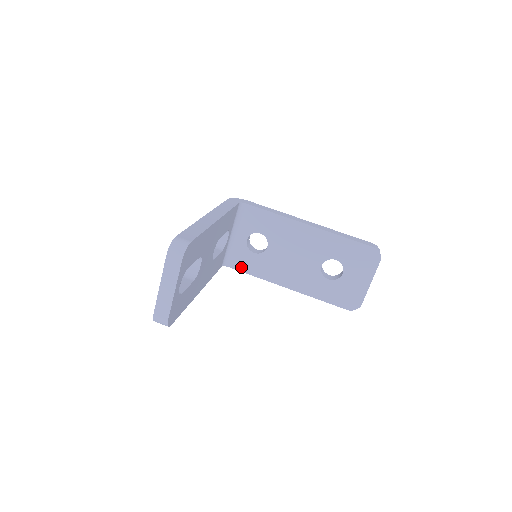
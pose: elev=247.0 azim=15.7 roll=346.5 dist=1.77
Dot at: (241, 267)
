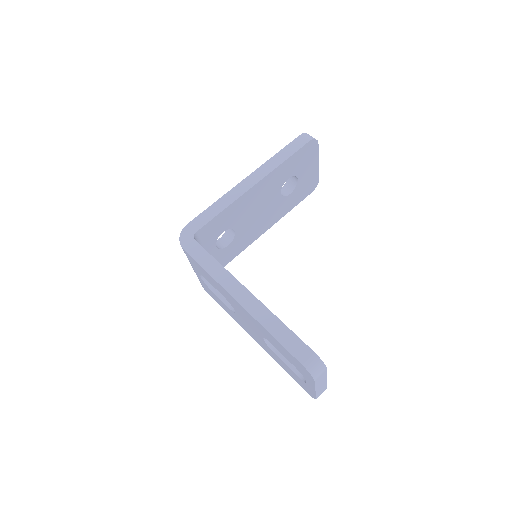
Dot at: (225, 263)
